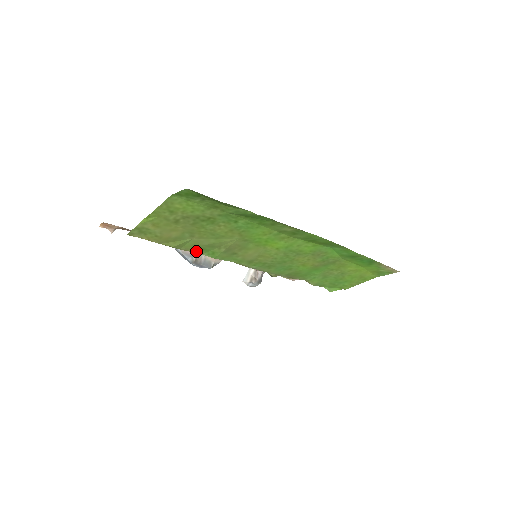
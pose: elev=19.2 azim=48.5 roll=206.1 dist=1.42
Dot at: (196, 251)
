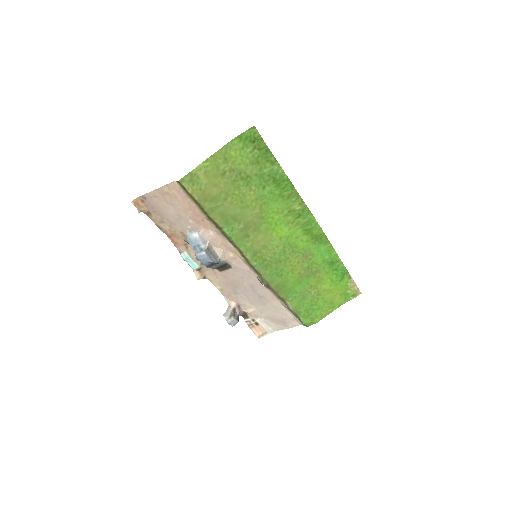
Dot at: (220, 223)
